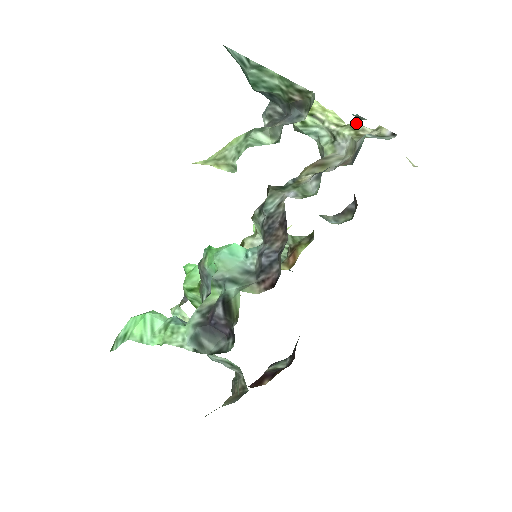
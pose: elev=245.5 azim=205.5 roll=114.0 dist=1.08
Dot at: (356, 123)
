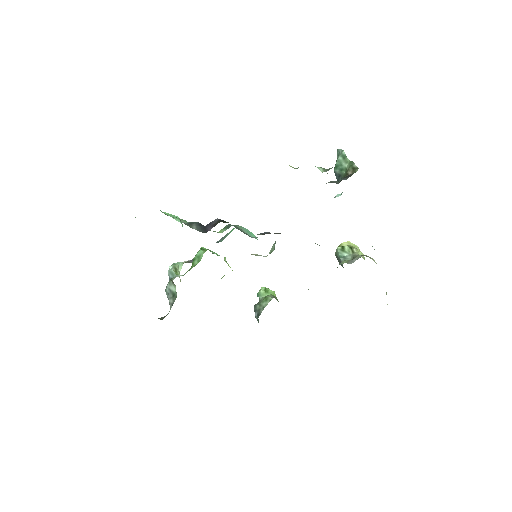
Dot at: occluded
